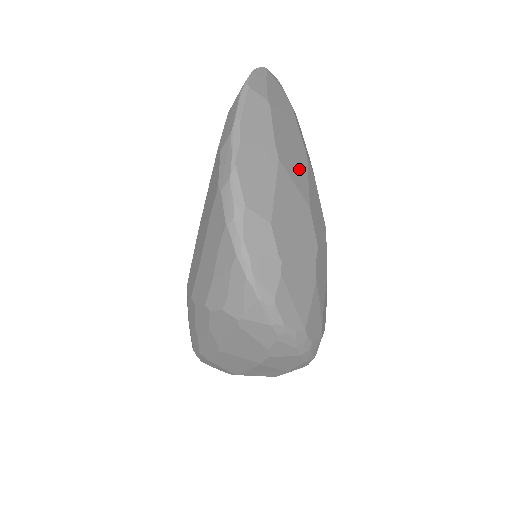
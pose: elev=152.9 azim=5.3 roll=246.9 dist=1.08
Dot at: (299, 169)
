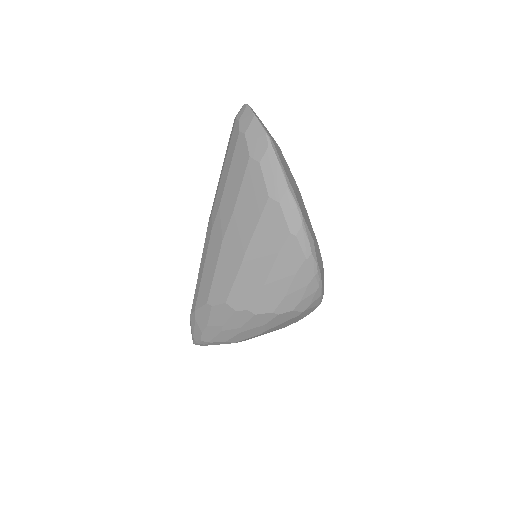
Dot at: occluded
